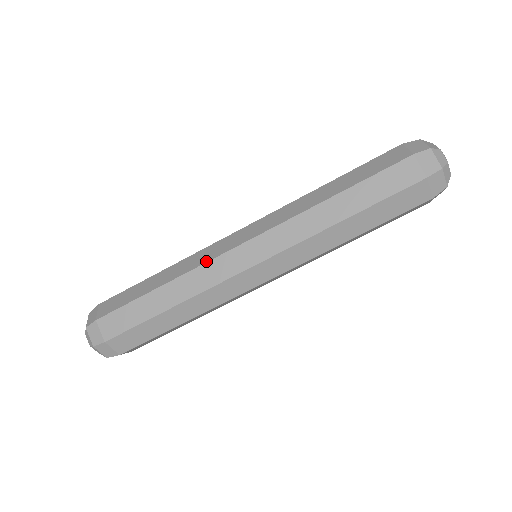
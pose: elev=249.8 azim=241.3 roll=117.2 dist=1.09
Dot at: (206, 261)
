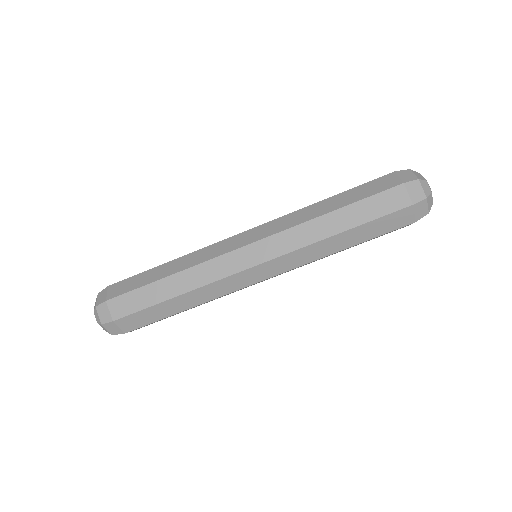
Dot at: (212, 257)
